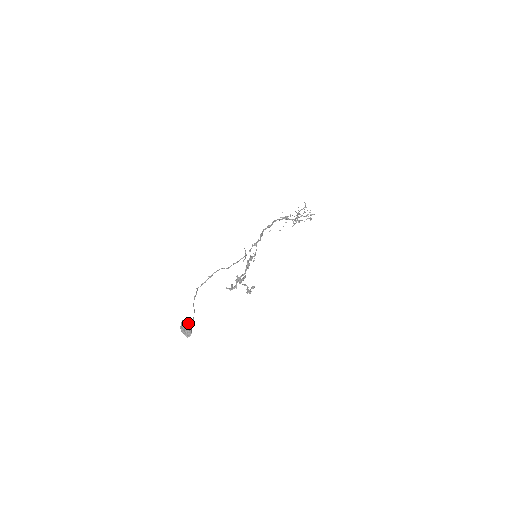
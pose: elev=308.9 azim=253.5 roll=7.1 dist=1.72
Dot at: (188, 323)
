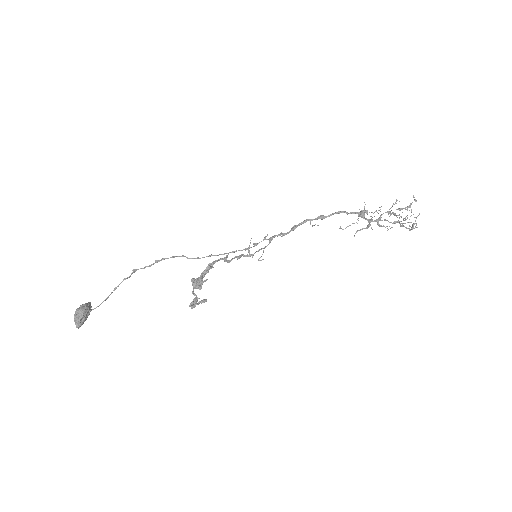
Dot at: (78, 311)
